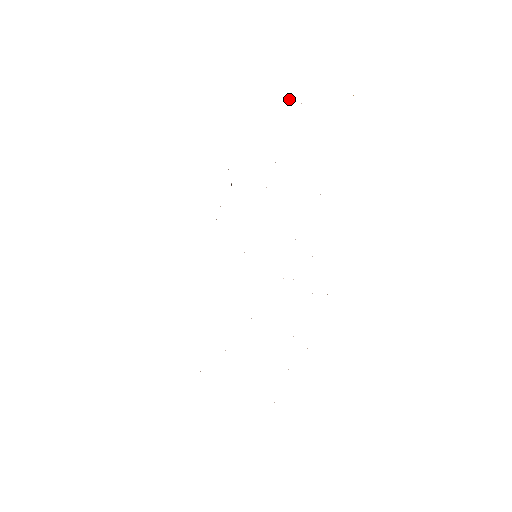
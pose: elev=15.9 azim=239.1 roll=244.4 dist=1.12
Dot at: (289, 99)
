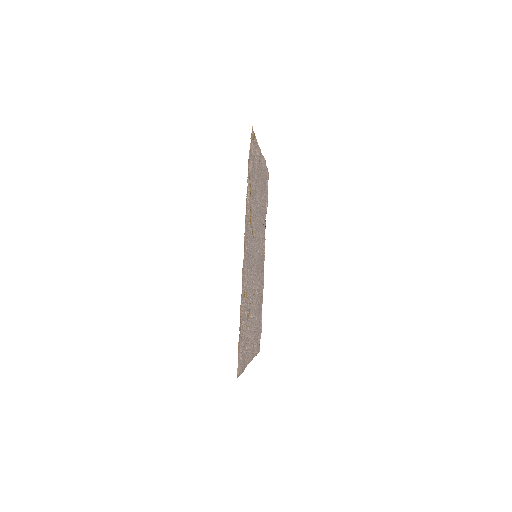
Dot at: (261, 153)
